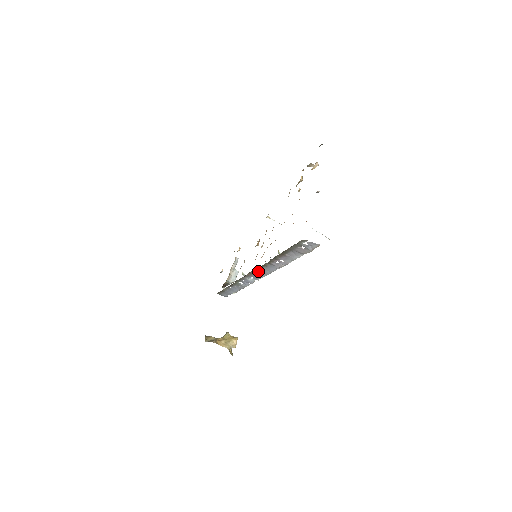
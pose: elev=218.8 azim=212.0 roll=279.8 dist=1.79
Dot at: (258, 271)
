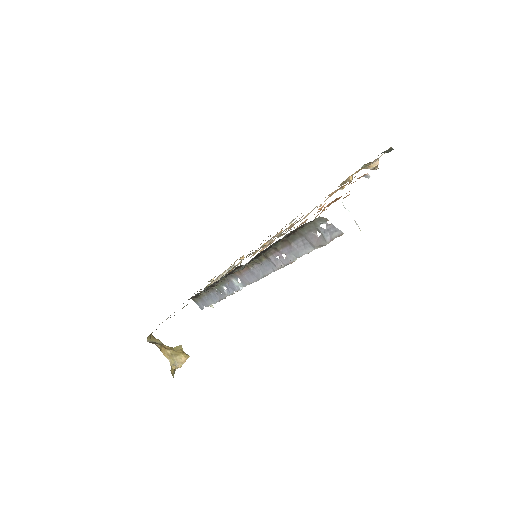
Dot at: (249, 269)
